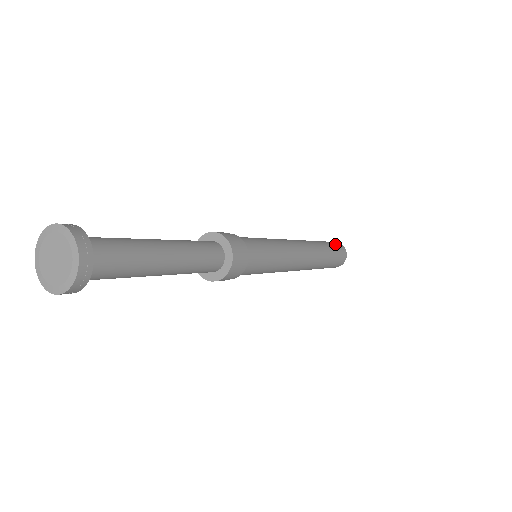
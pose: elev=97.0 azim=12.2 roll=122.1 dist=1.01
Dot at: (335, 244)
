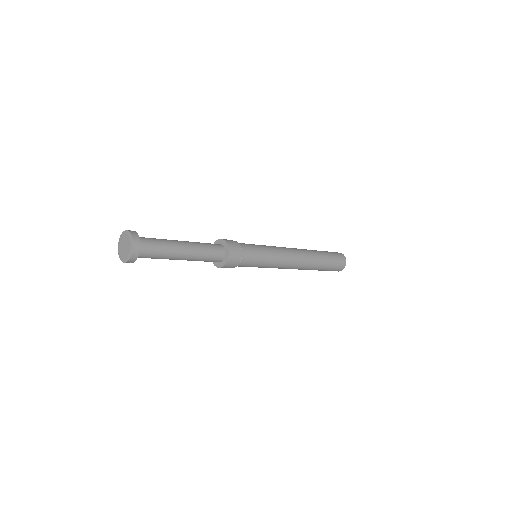
Dot at: (337, 256)
